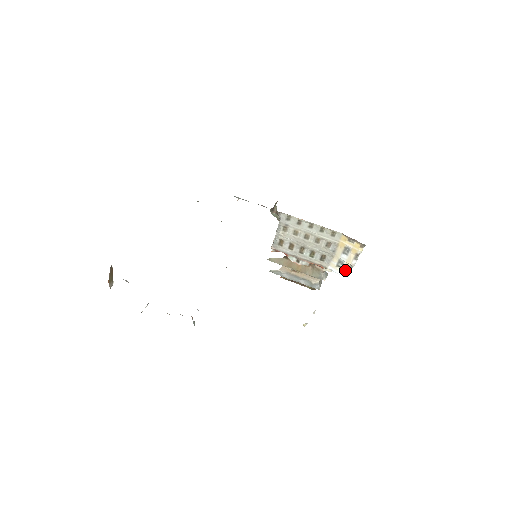
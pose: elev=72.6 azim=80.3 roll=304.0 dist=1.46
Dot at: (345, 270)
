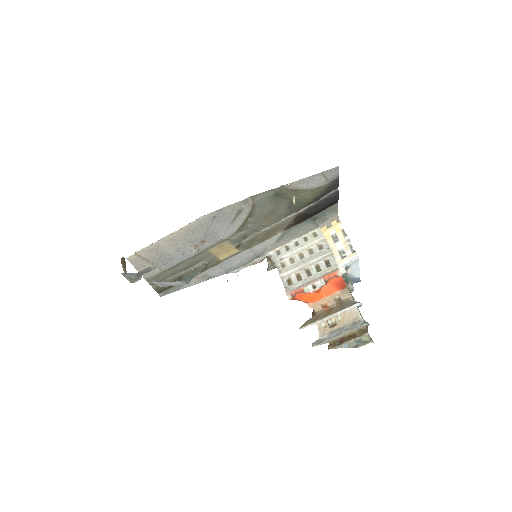
Dot at: (350, 254)
